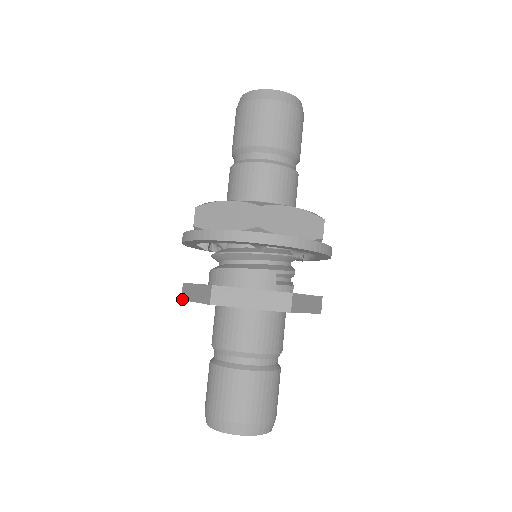
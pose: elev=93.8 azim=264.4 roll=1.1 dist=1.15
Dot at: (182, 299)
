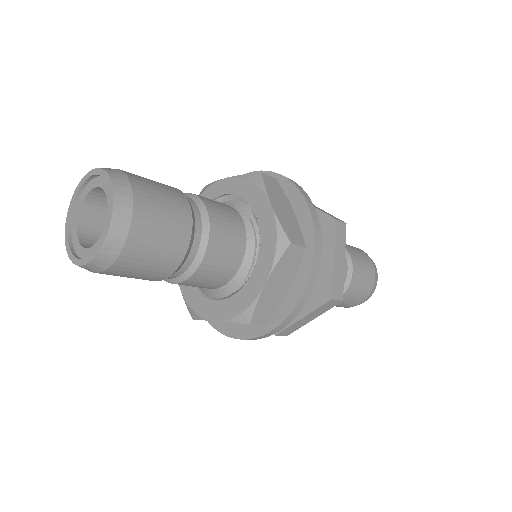
Dot at: occluded
